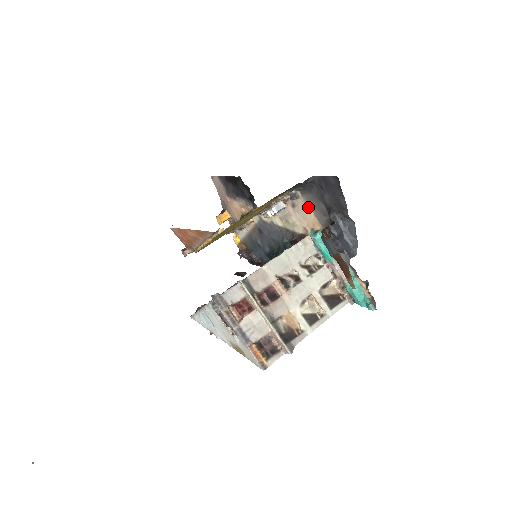
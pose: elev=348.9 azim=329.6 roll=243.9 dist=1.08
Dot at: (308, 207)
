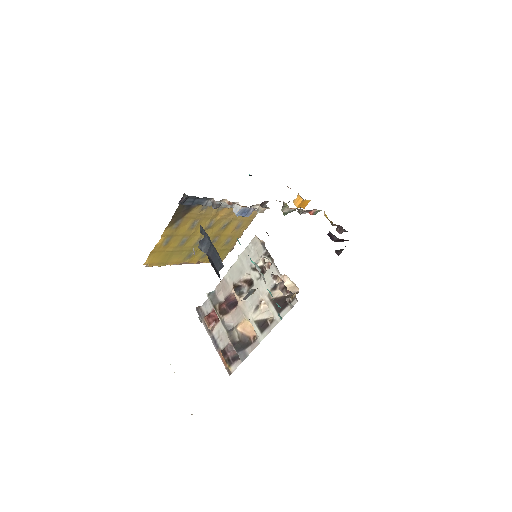
Dot at: occluded
